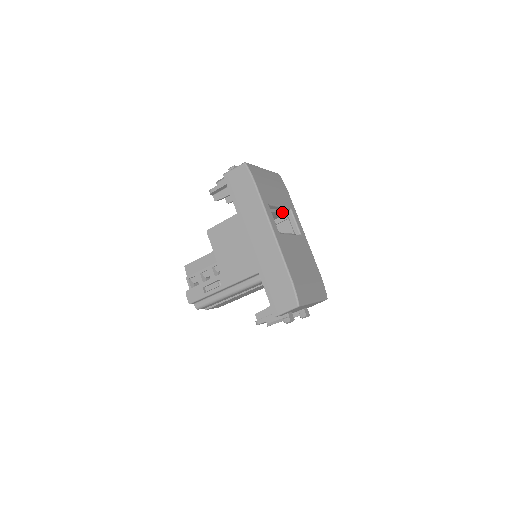
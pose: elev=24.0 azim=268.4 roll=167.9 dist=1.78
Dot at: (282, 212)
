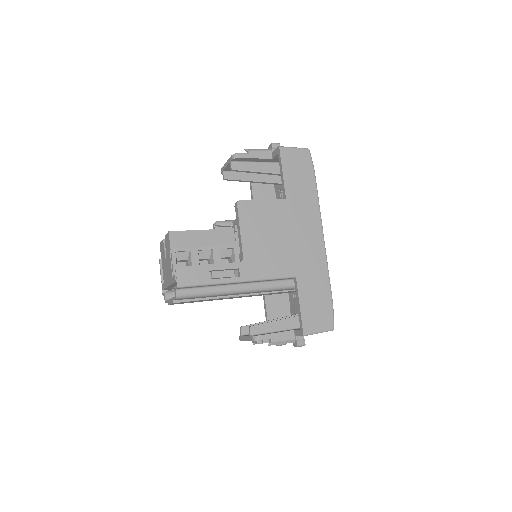
Dot at: occluded
